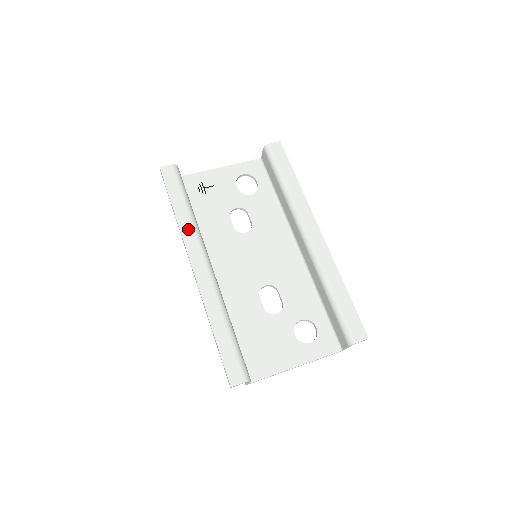
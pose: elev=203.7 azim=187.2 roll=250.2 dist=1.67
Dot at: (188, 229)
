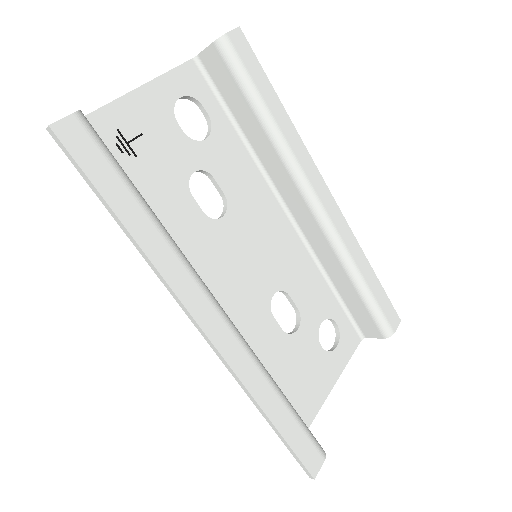
Dot at: (169, 261)
